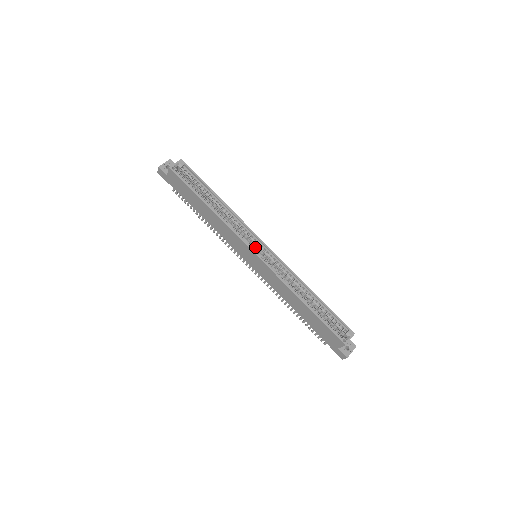
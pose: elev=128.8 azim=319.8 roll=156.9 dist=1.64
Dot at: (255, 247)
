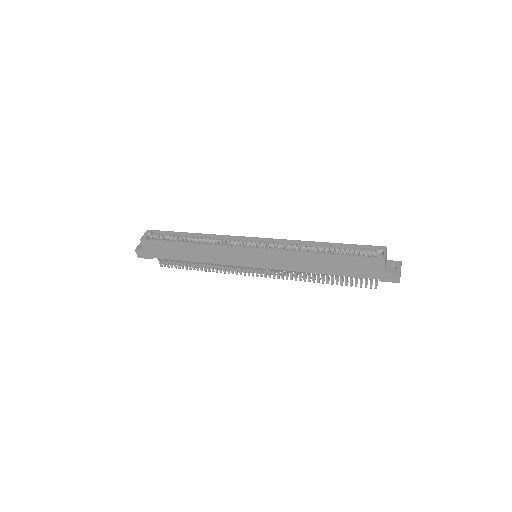
Dot at: occluded
